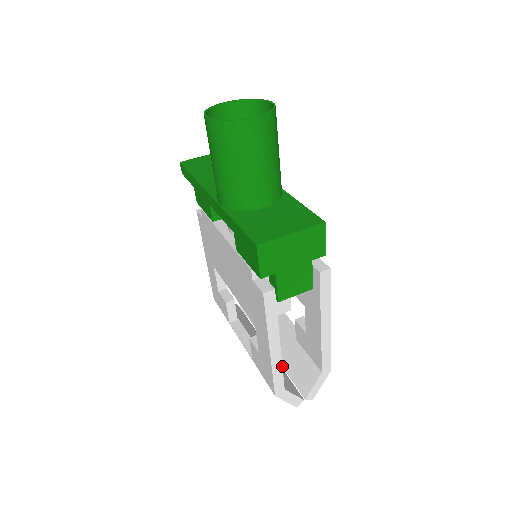
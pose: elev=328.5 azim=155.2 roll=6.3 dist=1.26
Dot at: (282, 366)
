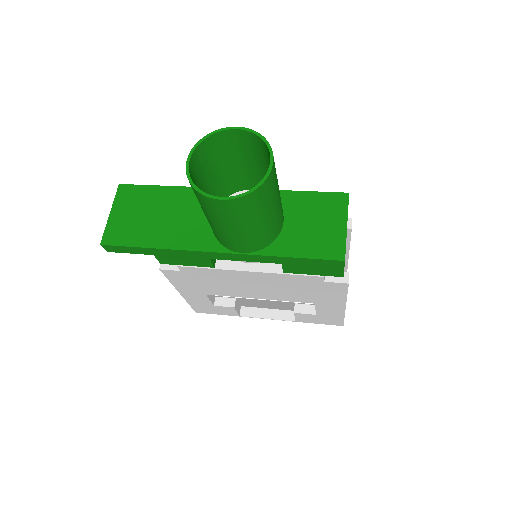
Dot at: occluded
